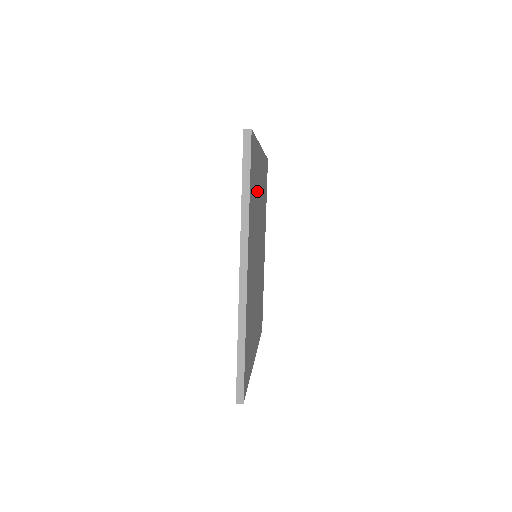
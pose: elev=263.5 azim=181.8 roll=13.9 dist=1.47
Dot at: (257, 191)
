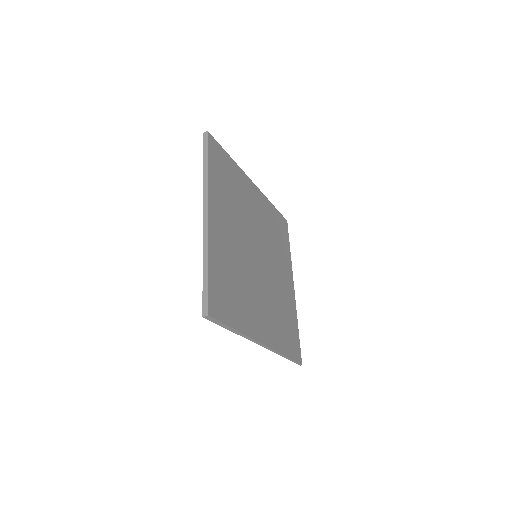
Dot at: (241, 196)
